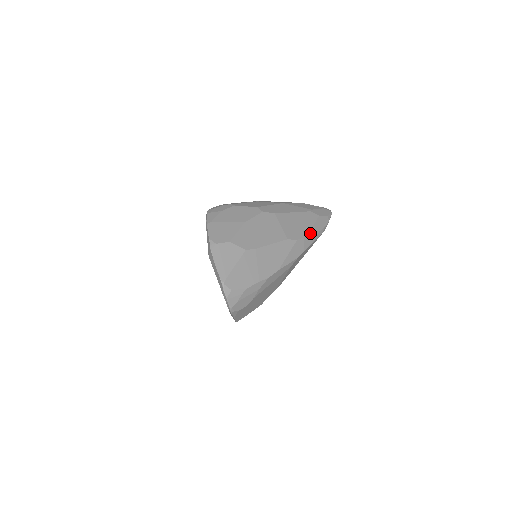
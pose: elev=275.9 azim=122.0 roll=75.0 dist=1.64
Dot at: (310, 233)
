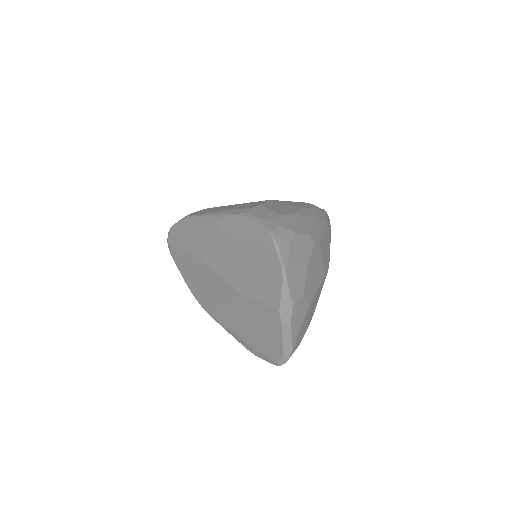
Dot at: (329, 258)
